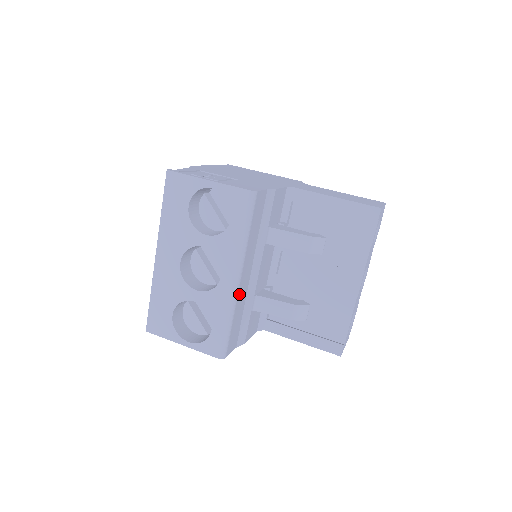
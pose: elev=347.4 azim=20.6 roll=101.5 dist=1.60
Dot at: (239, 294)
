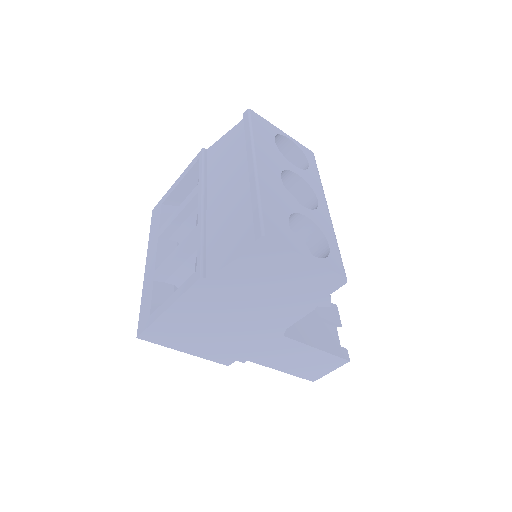
Dot at: occluded
